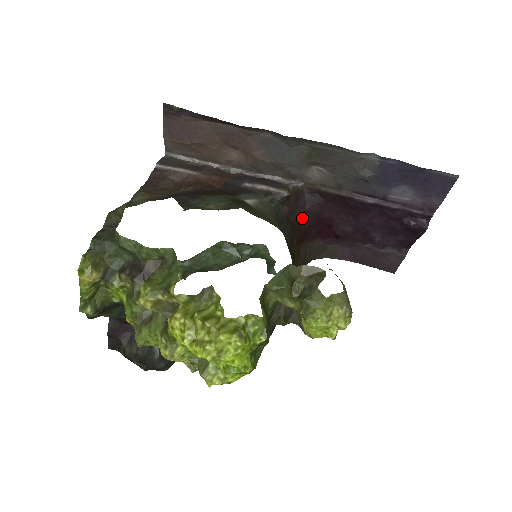
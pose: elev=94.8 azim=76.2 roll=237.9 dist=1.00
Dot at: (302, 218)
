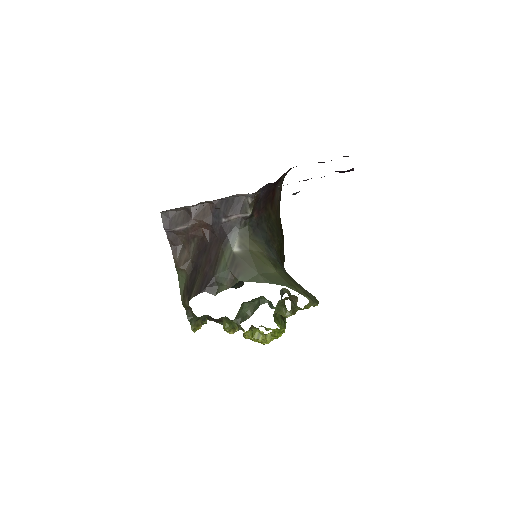
Dot at: (266, 195)
